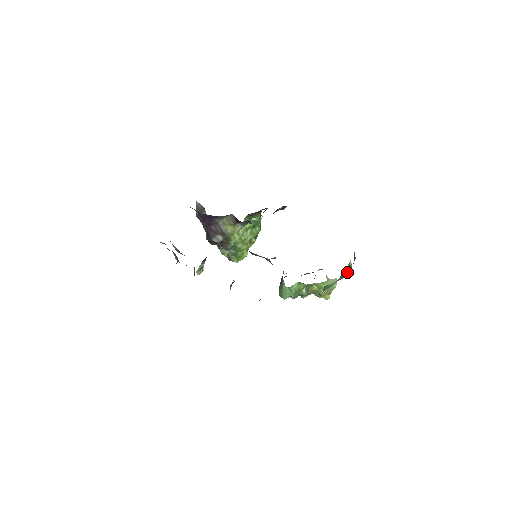
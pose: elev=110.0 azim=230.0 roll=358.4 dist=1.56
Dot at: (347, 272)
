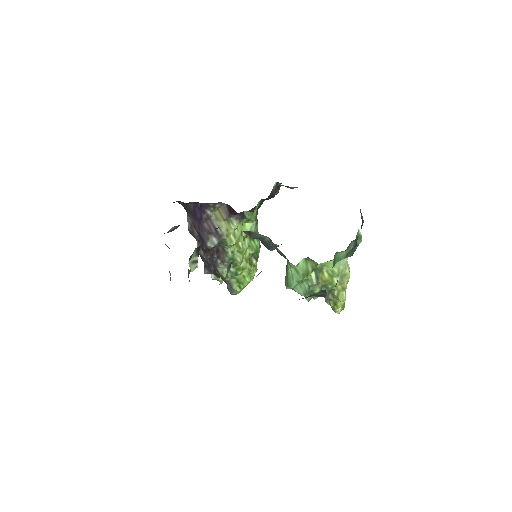
Dot at: (358, 244)
